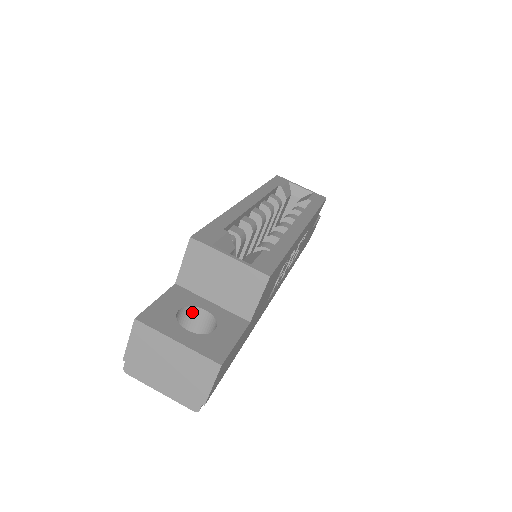
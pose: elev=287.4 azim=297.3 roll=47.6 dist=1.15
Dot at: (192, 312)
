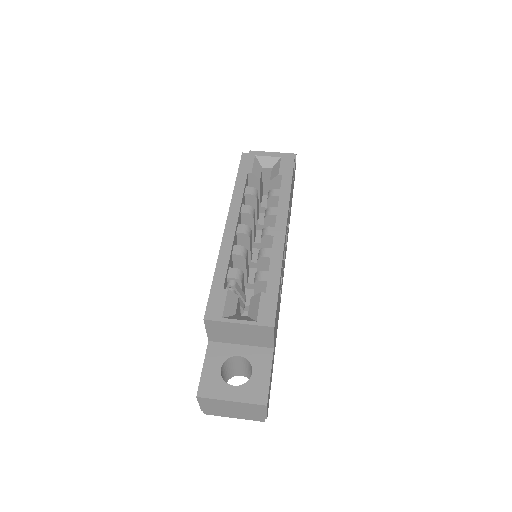
Dot at: (230, 360)
